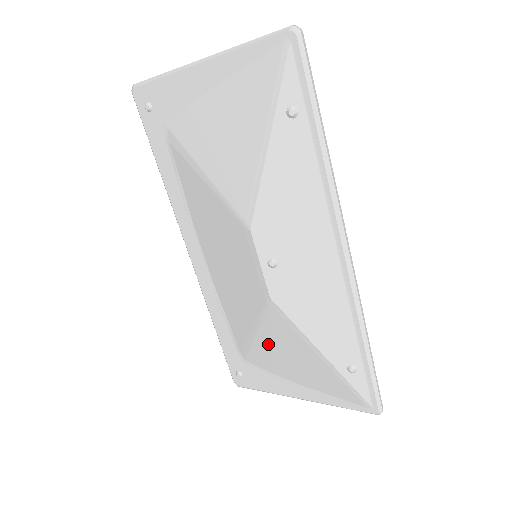
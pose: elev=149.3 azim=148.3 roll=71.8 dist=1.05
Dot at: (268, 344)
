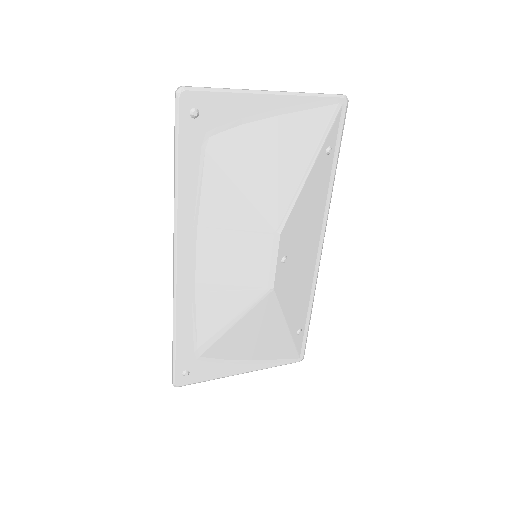
Dot at: (241, 331)
